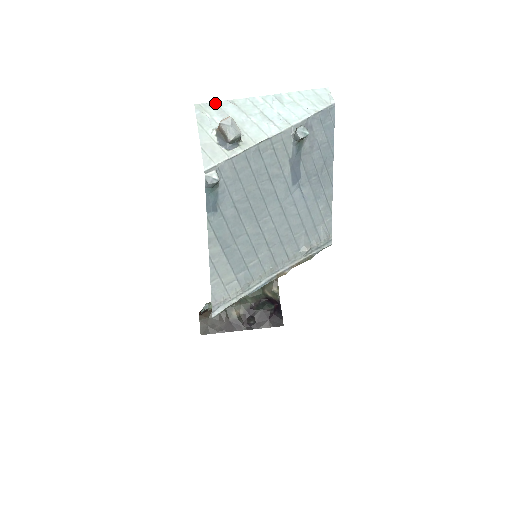
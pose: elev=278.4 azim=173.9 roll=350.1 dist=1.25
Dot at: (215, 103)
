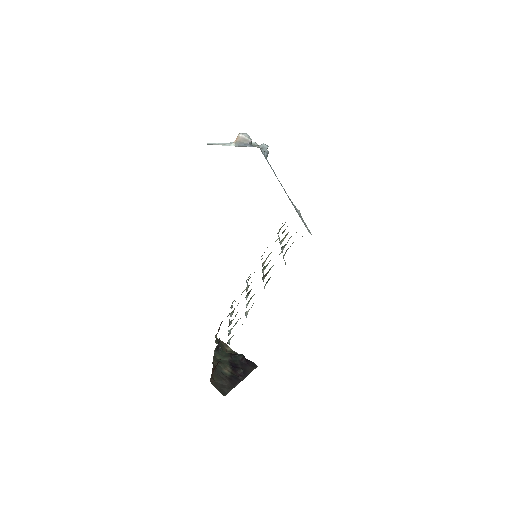
Dot at: occluded
